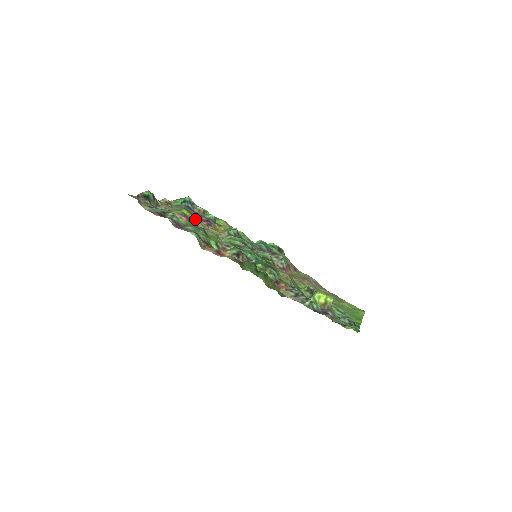
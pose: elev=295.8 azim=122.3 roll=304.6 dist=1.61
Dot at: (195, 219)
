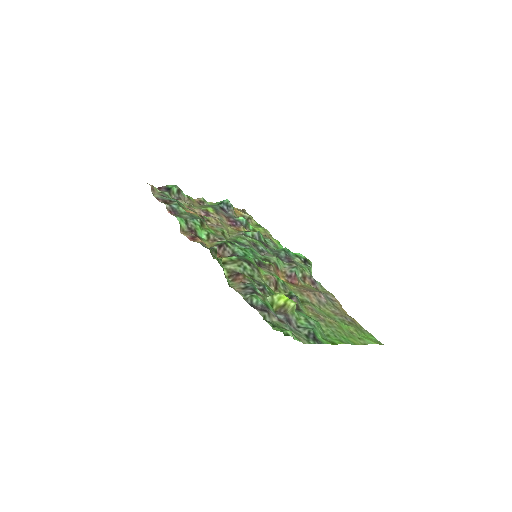
Dot at: (216, 217)
